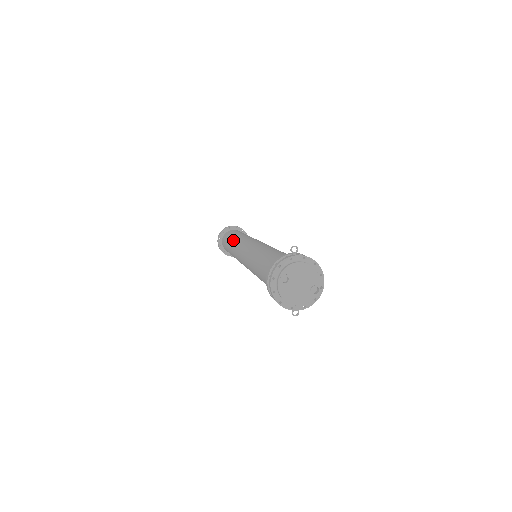
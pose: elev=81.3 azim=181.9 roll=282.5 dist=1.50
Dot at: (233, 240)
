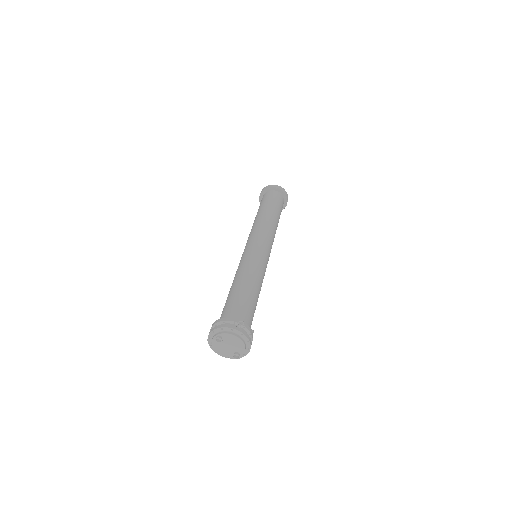
Dot at: (260, 217)
